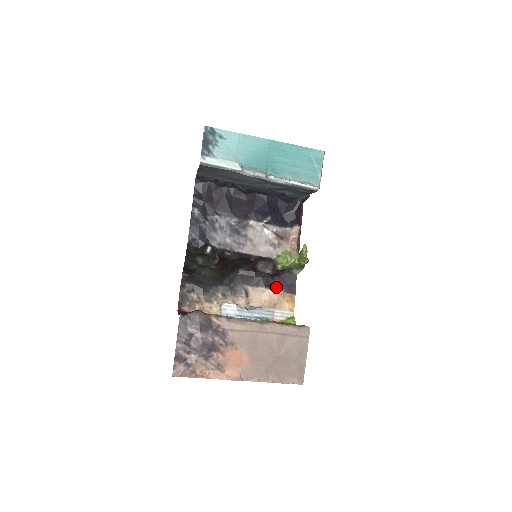
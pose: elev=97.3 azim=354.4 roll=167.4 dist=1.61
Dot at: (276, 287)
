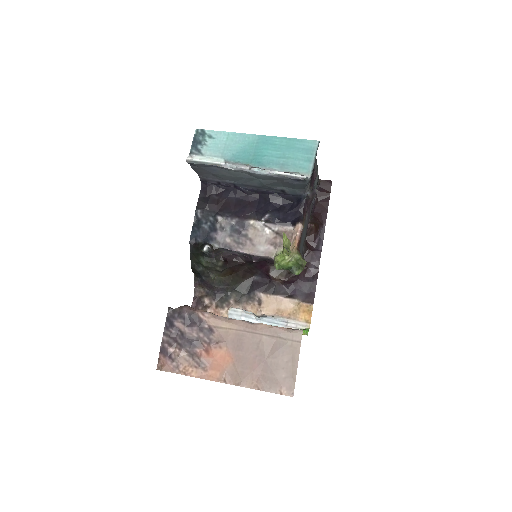
Dot at: (291, 296)
